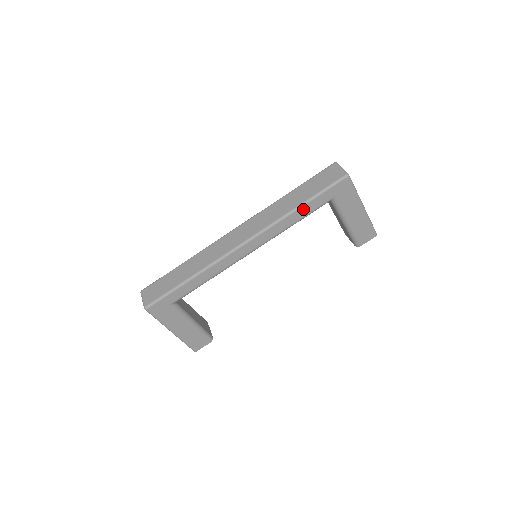
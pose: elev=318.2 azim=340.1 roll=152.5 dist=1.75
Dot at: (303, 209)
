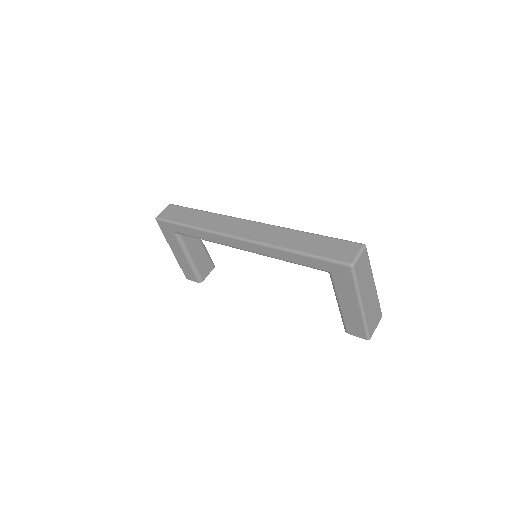
Dot at: (297, 256)
